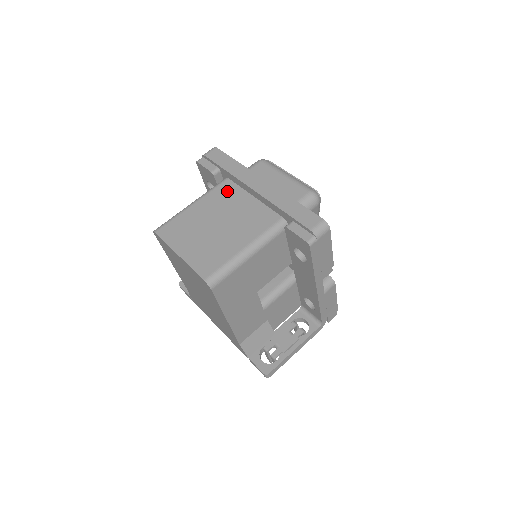
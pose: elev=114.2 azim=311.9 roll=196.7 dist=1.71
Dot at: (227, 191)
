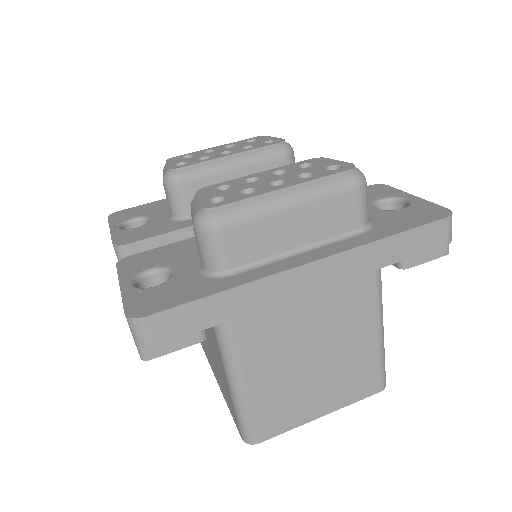
Dot at: (258, 322)
